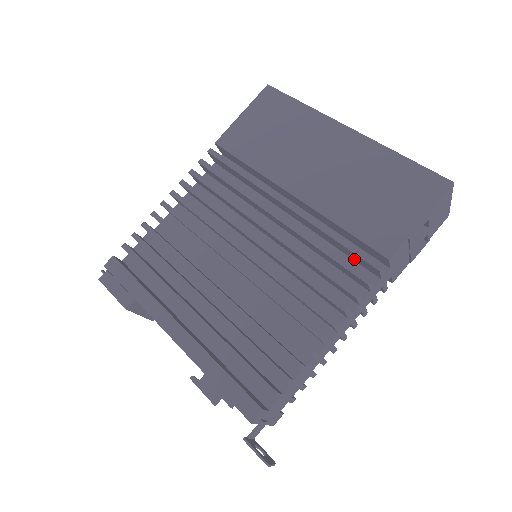
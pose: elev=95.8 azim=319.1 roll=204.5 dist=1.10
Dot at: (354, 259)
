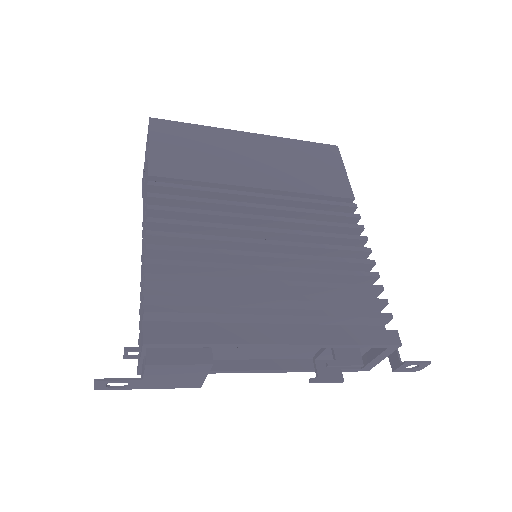
Dot at: occluded
